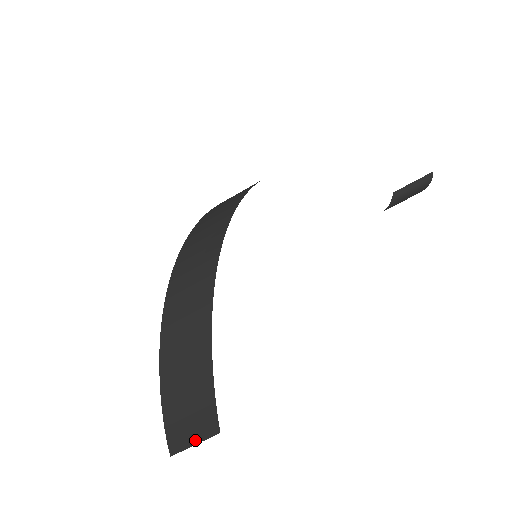
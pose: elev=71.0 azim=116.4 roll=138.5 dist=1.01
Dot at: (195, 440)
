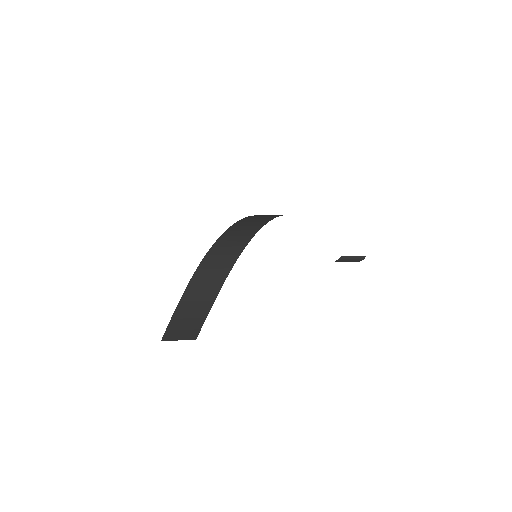
Dot at: (180, 338)
